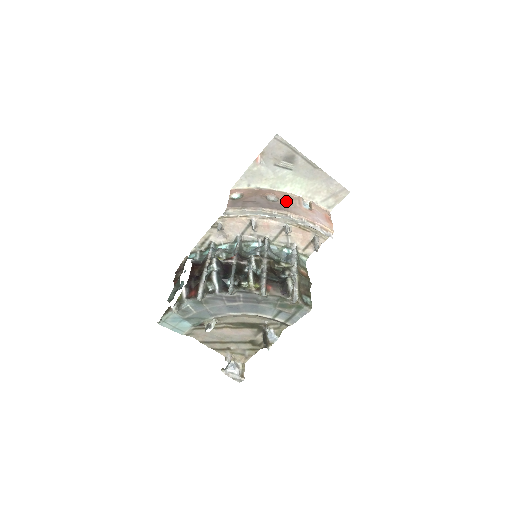
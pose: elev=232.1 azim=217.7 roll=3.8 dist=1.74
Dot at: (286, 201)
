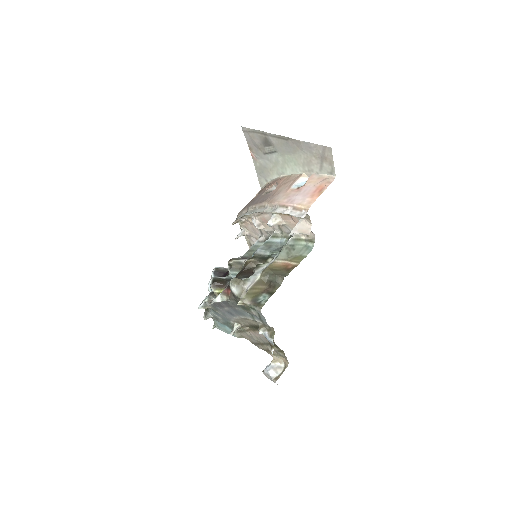
Dot at: (278, 188)
